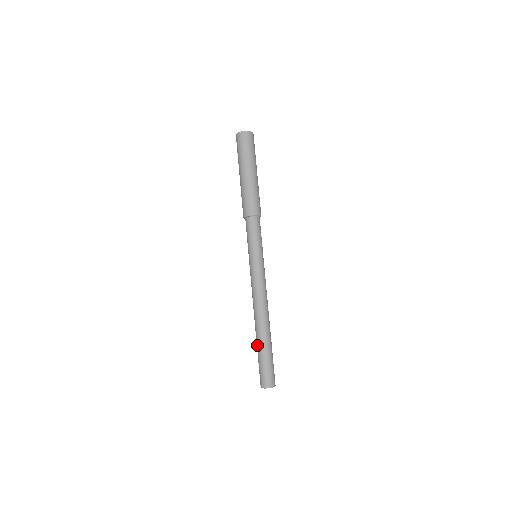
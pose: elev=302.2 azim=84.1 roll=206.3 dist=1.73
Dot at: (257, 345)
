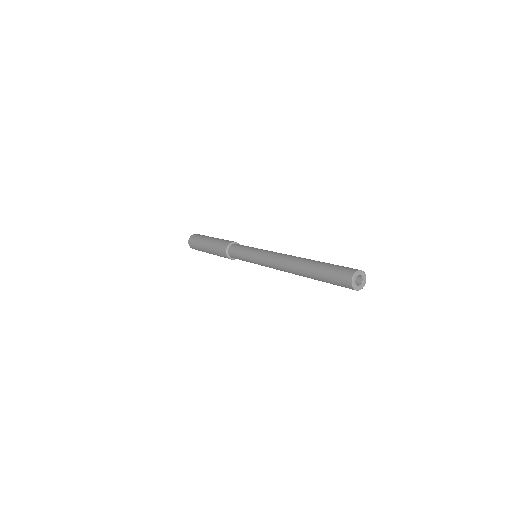
Dot at: (312, 268)
